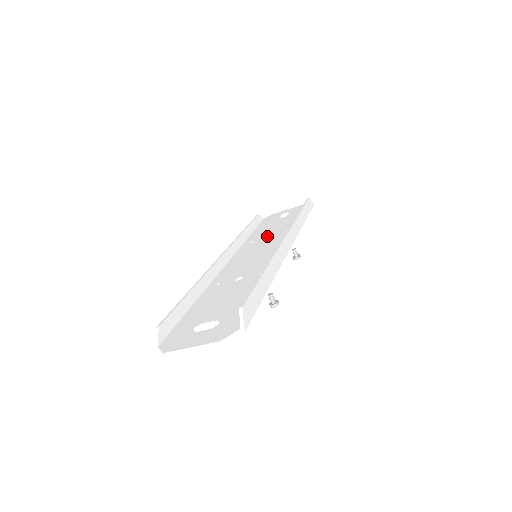
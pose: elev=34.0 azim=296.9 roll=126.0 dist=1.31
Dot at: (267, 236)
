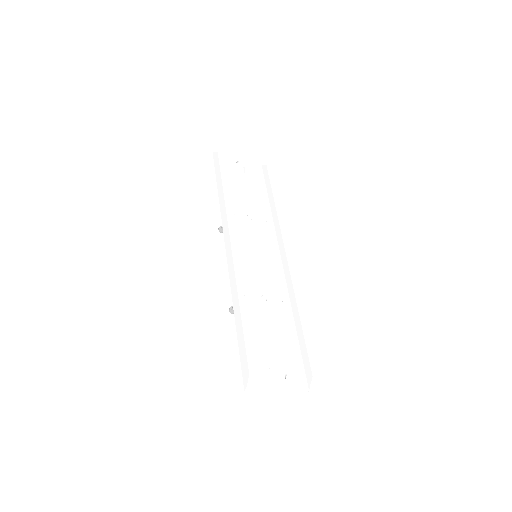
Dot at: (247, 214)
